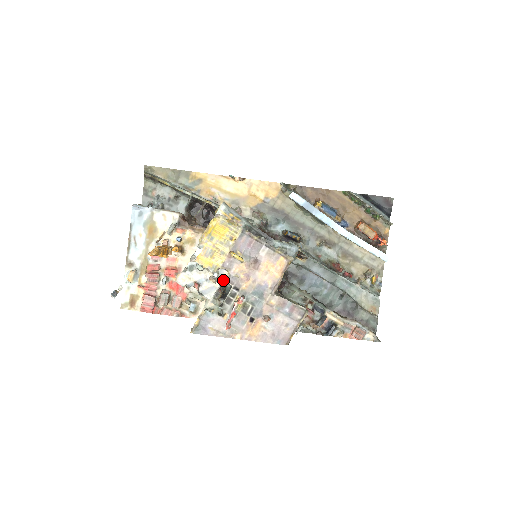
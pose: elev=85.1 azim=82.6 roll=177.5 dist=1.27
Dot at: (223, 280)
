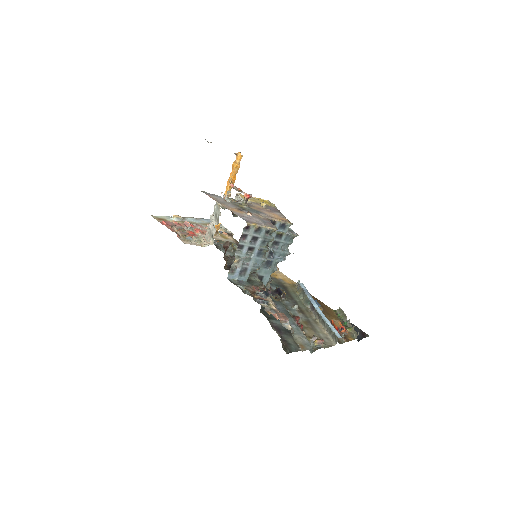
Dot at: occluded
